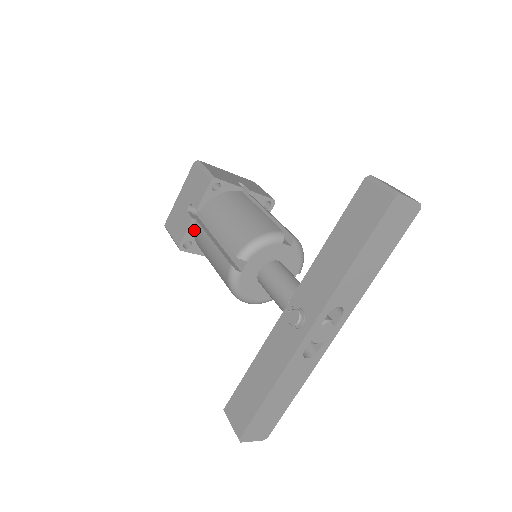
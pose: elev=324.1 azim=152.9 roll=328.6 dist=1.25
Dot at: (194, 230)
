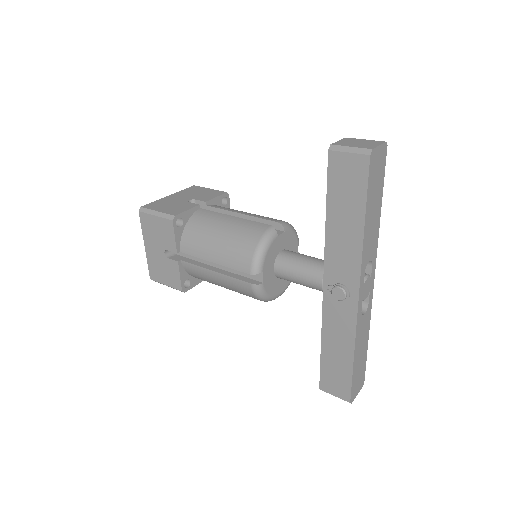
Dot at: (185, 269)
